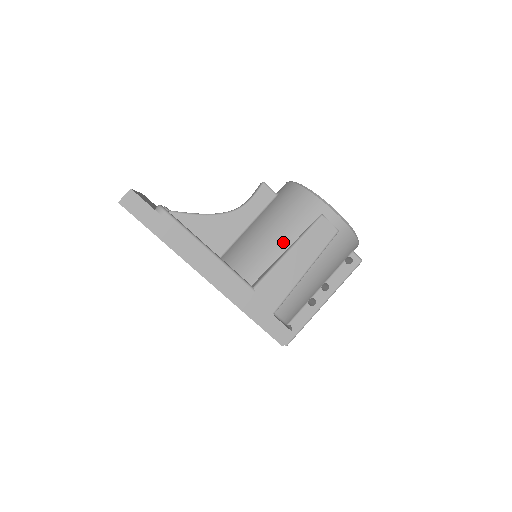
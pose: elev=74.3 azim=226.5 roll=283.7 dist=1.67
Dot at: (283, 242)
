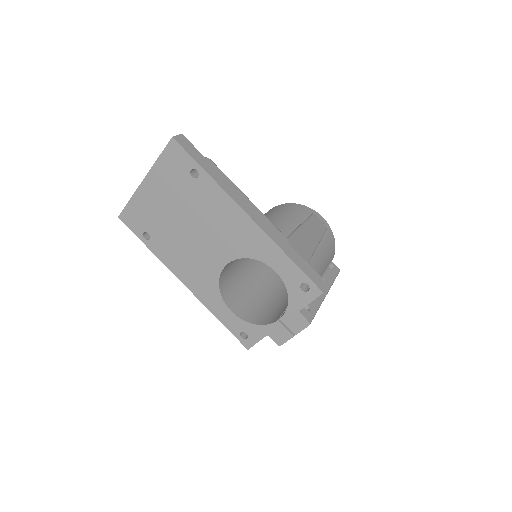
Dot at: (292, 223)
